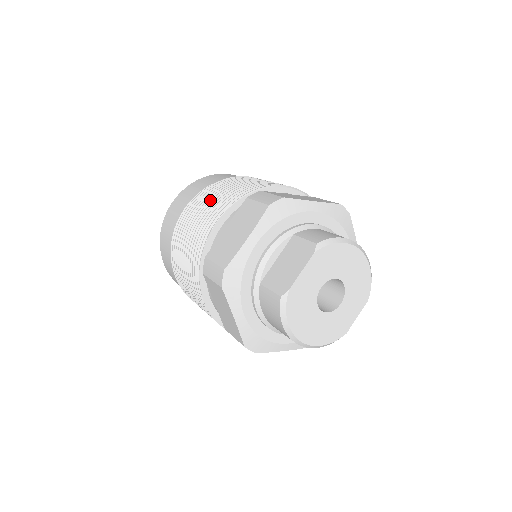
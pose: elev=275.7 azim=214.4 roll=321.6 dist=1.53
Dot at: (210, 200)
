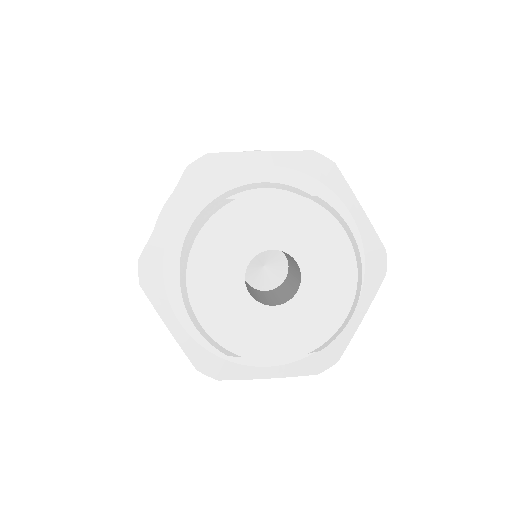
Dot at: occluded
